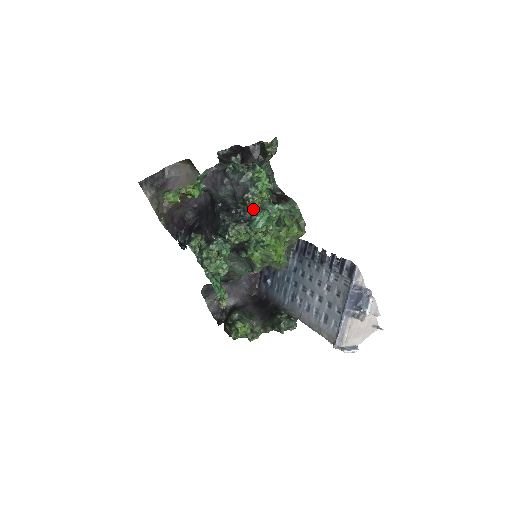
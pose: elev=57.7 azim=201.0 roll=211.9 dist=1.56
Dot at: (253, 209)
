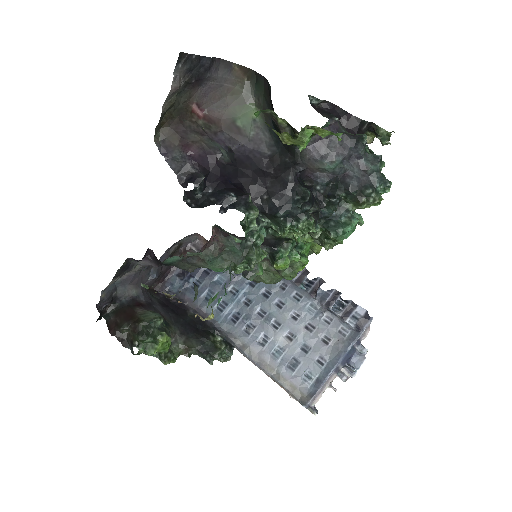
Dot at: (351, 209)
